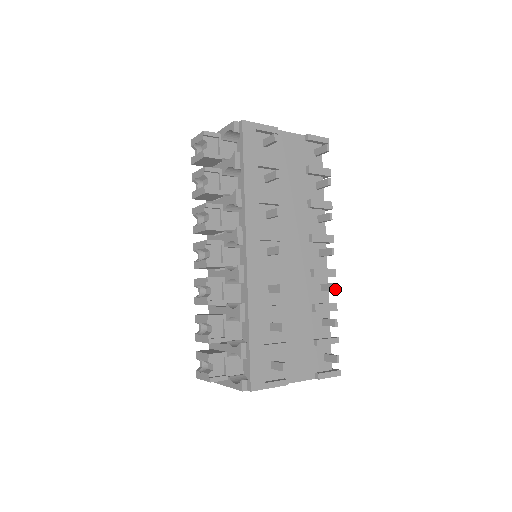
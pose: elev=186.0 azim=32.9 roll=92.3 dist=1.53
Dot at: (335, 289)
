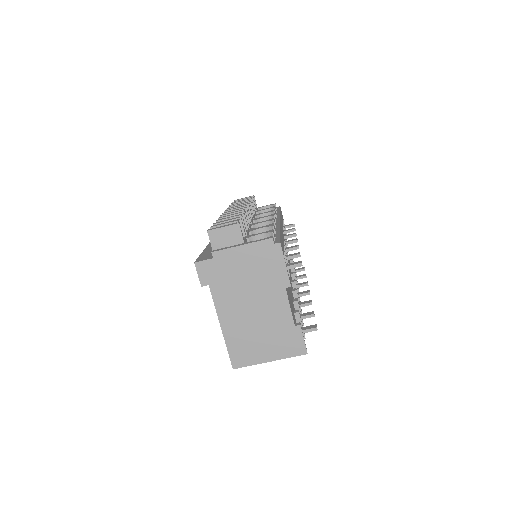
Dot at: occluded
